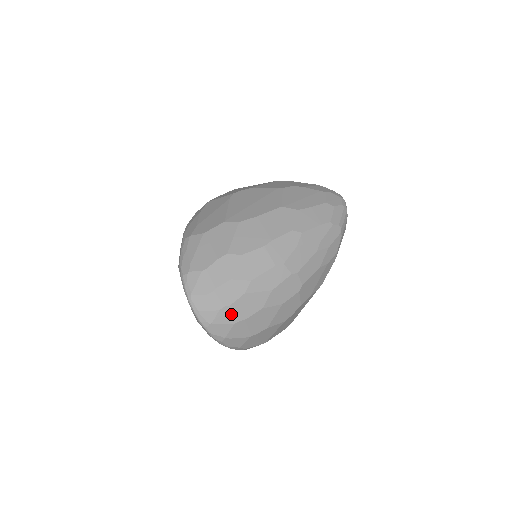
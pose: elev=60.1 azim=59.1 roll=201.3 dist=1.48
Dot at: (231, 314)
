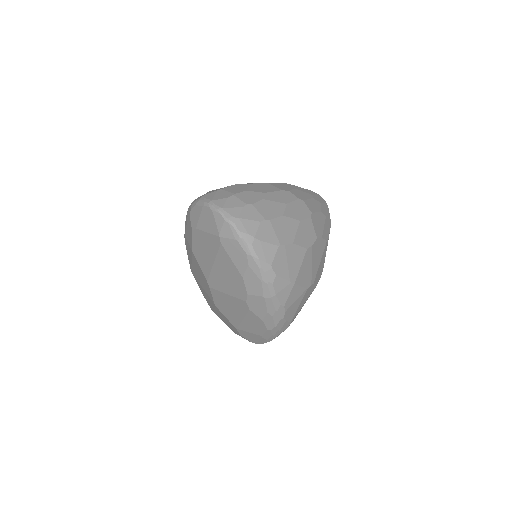
Dot at: (255, 212)
